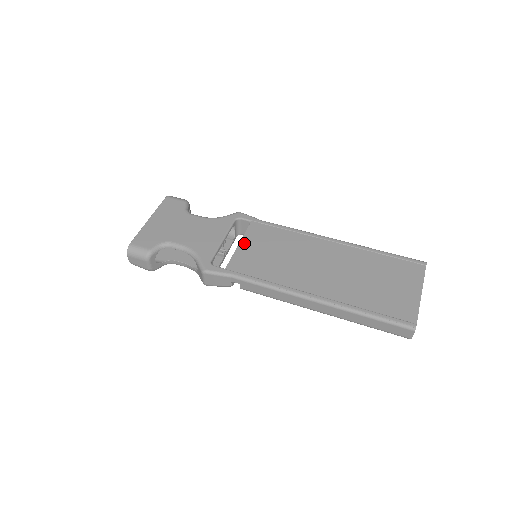
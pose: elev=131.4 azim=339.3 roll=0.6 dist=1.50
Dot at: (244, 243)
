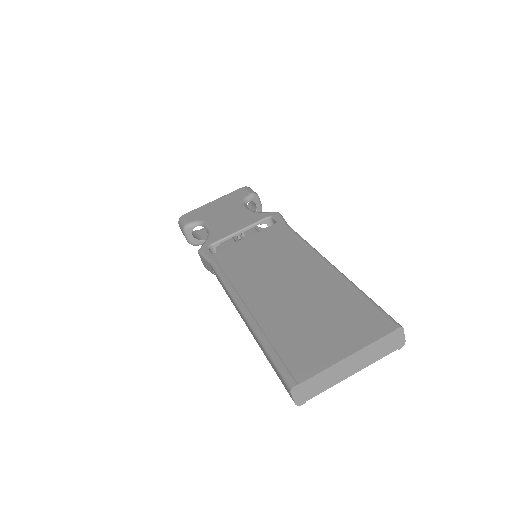
Dot at: (249, 239)
